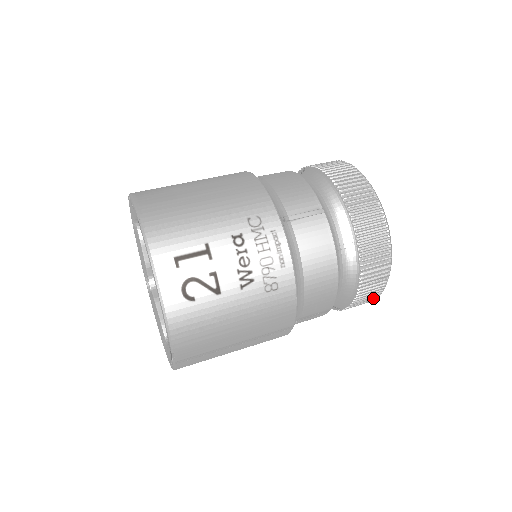
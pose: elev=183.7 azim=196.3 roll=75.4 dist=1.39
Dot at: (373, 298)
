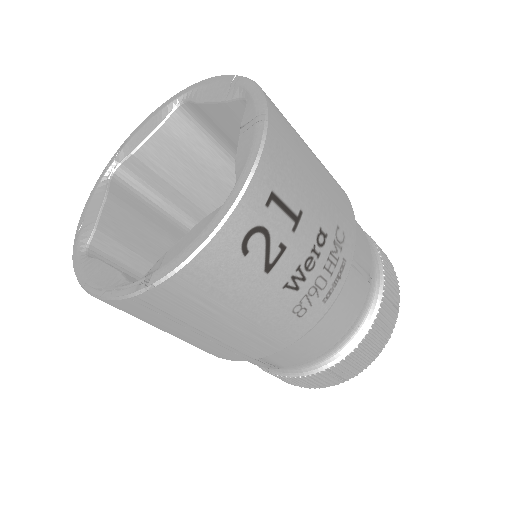
Dot at: (307, 386)
